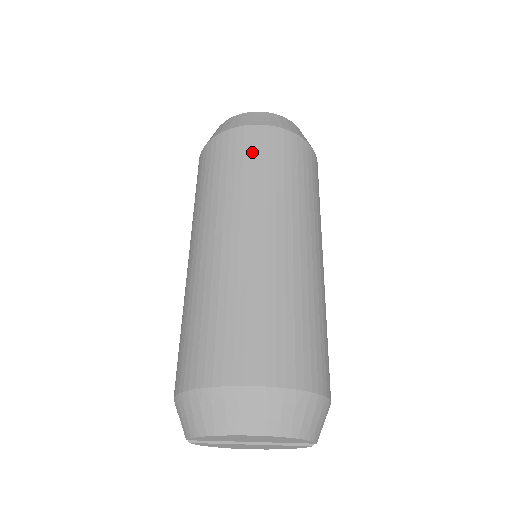
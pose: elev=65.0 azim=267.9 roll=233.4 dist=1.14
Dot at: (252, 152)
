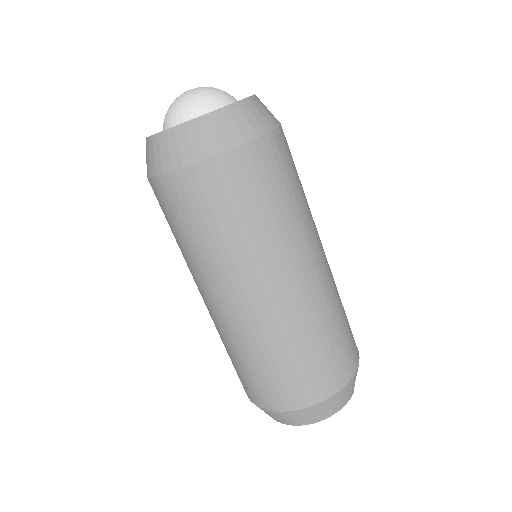
Dot at: (193, 211)
